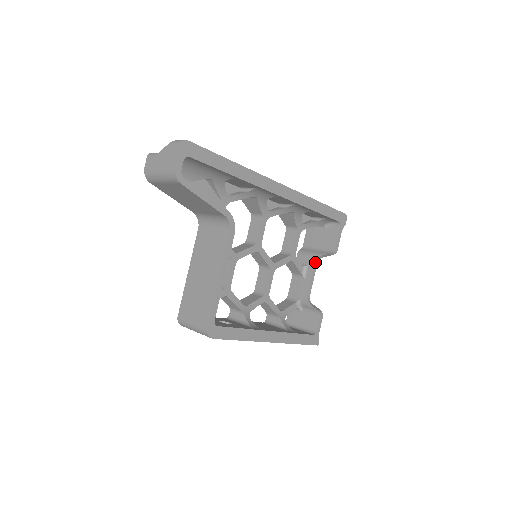
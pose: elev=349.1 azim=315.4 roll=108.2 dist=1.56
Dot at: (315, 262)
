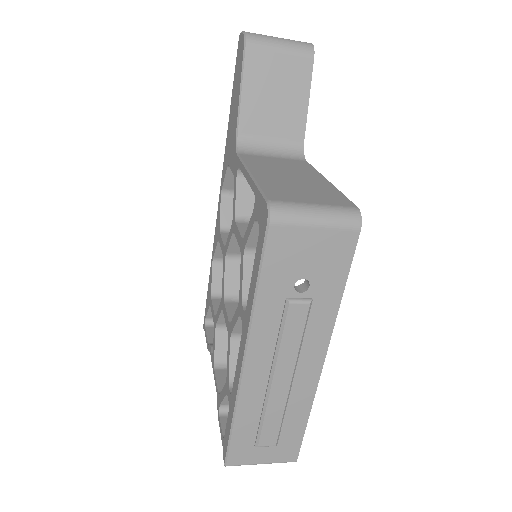
Dot at: occluded
